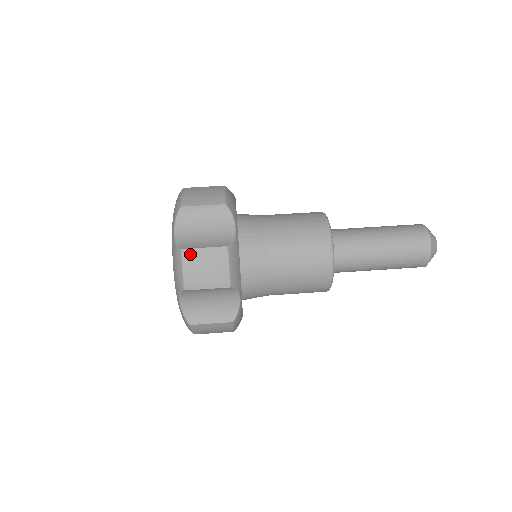
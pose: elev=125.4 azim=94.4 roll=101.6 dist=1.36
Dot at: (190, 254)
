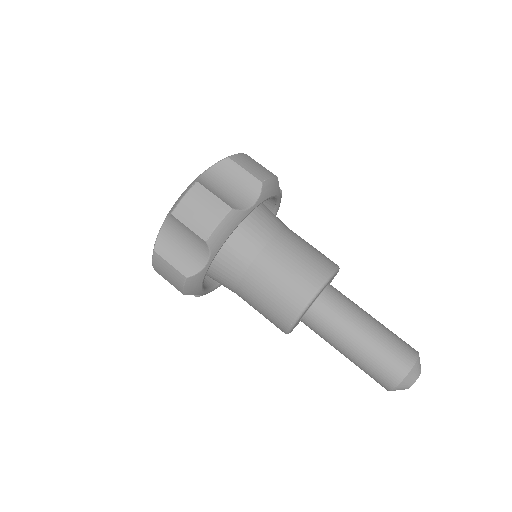
Dot at: (159, 259)
